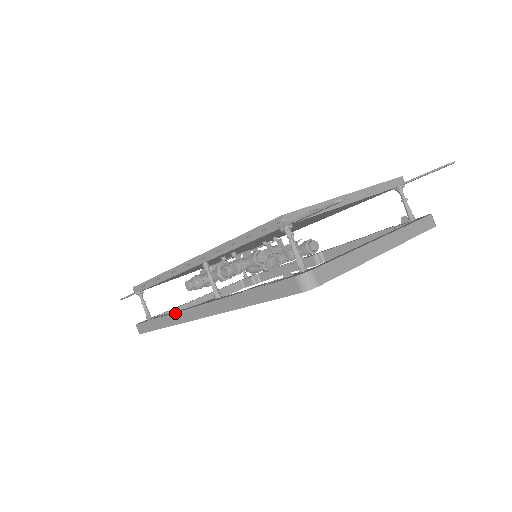
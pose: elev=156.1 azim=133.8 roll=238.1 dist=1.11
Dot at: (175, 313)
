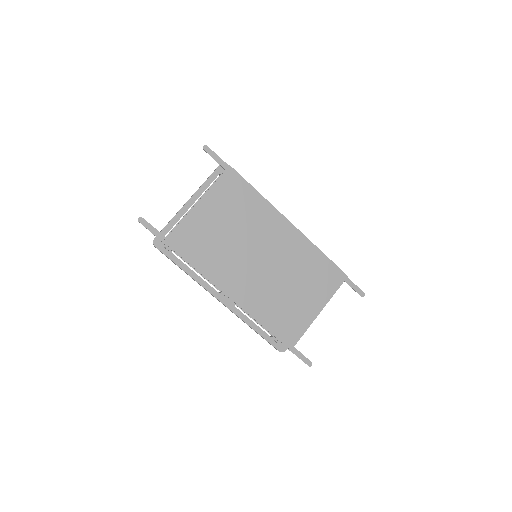
Dot at: occluded
